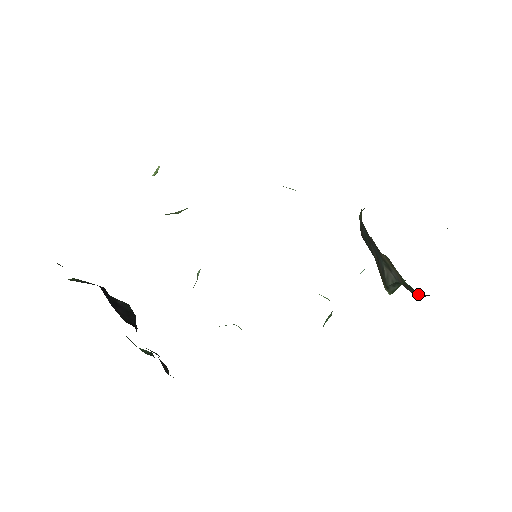
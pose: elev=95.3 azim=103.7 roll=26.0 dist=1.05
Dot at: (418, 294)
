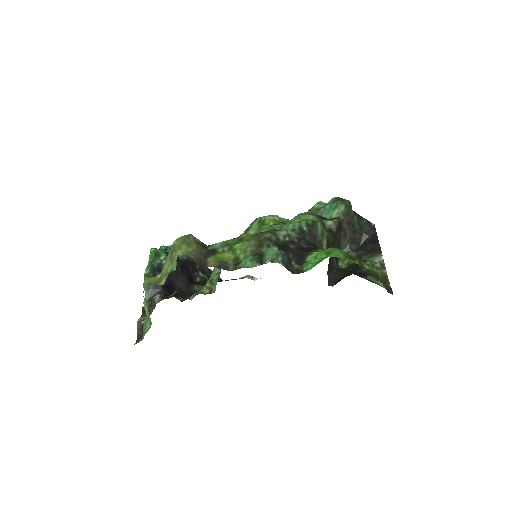
Dot at: (361, 236)
